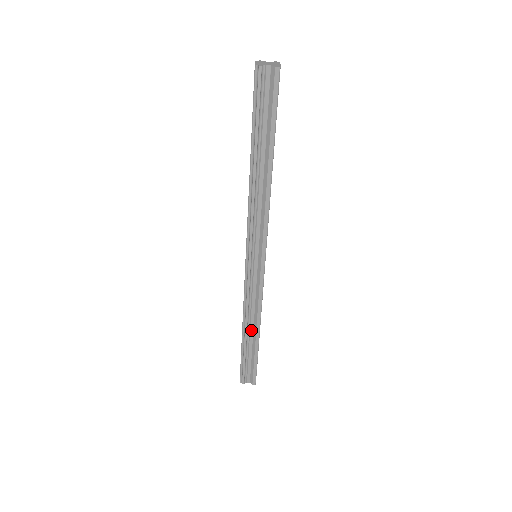
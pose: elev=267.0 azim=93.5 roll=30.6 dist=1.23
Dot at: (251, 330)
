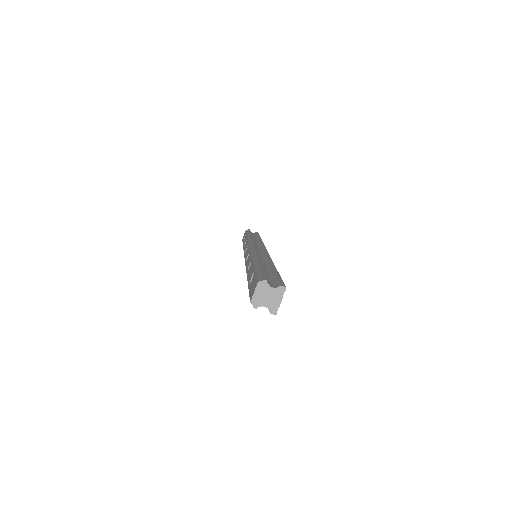
Dot at: occluded
